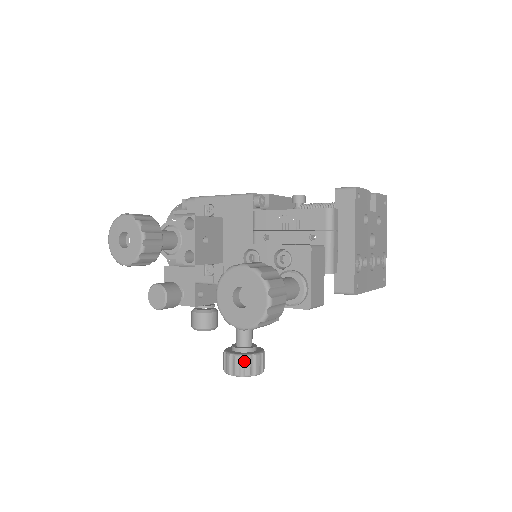
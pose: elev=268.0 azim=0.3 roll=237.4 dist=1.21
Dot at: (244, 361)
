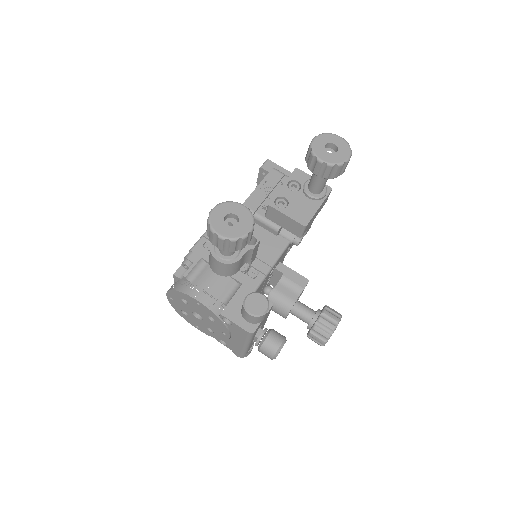
Dot at: (329, 310)
